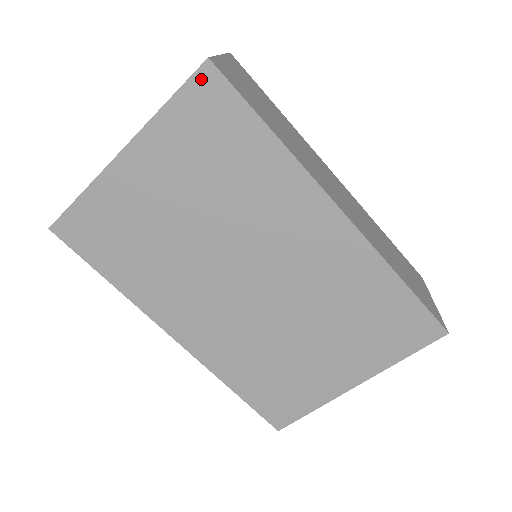
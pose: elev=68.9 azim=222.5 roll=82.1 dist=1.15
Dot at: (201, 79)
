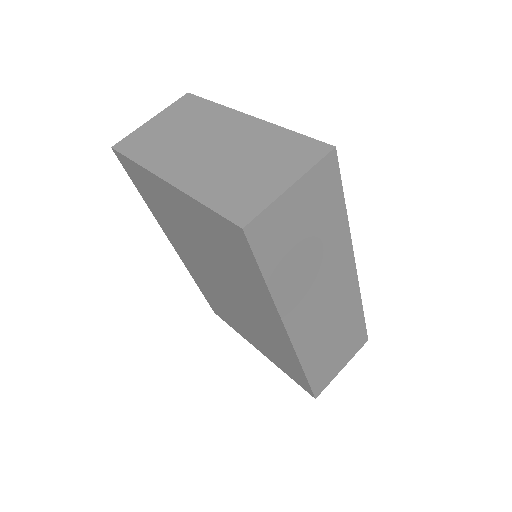
Dot at: (233, 227)
